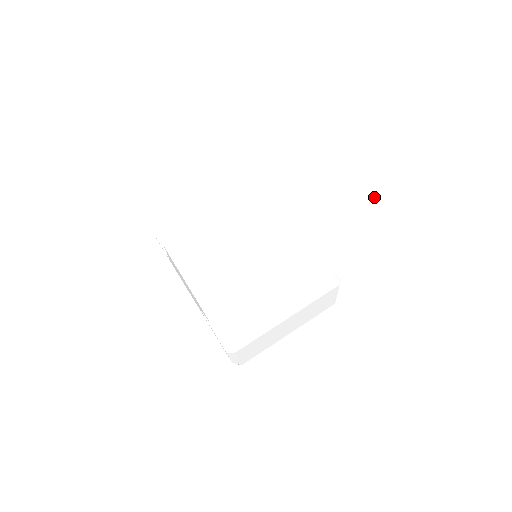
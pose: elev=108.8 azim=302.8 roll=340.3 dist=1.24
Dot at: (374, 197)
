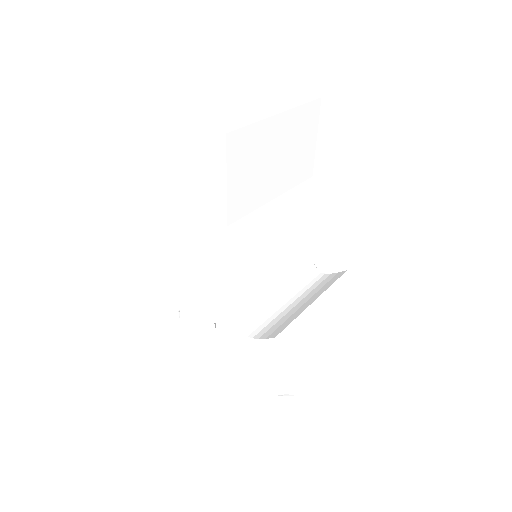
Dot at: (298, 91)
